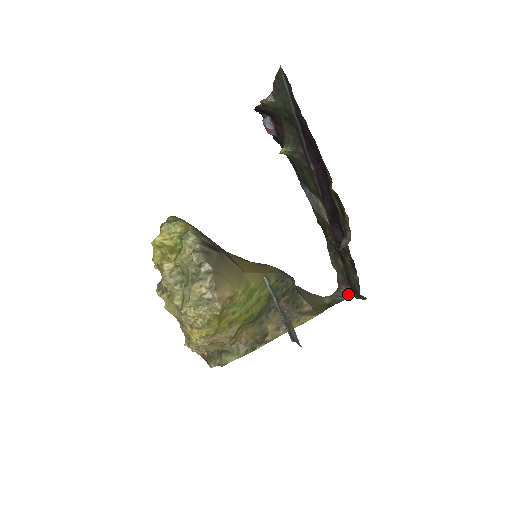
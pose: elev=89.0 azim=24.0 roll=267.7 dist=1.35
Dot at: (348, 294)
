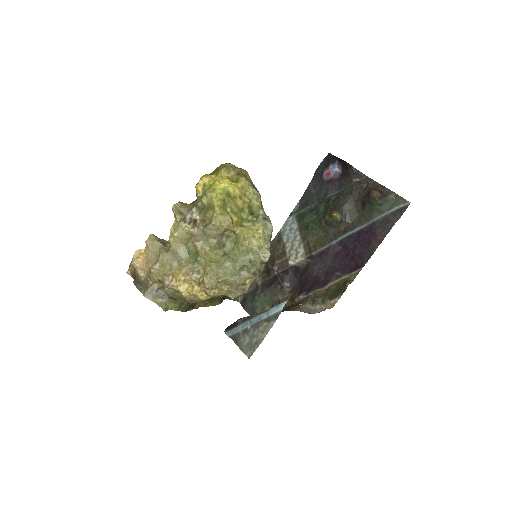
Dot at: (237, 298)
